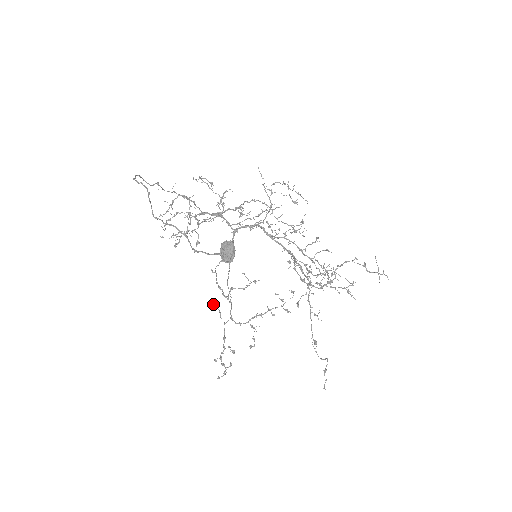
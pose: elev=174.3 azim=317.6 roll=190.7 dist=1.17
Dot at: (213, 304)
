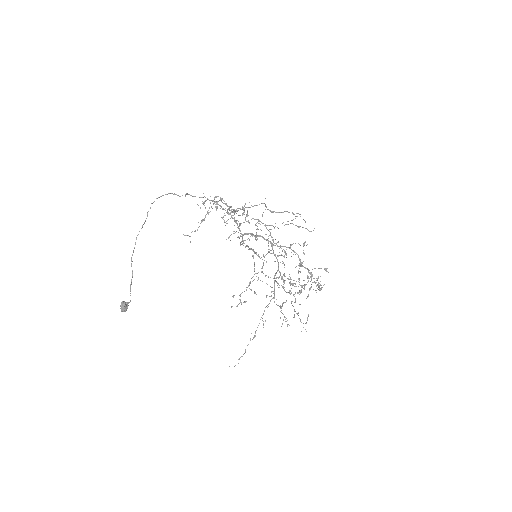
Dot at: (253, 257)
